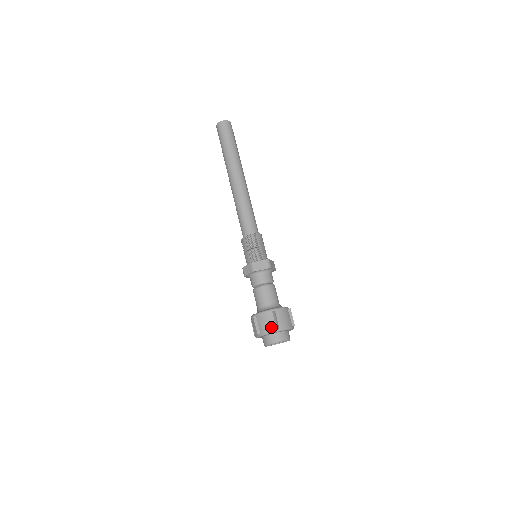
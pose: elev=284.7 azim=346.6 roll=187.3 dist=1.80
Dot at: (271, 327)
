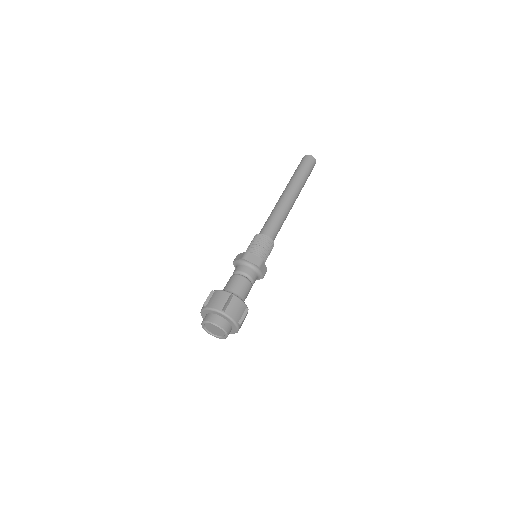
Dot at: occluded
